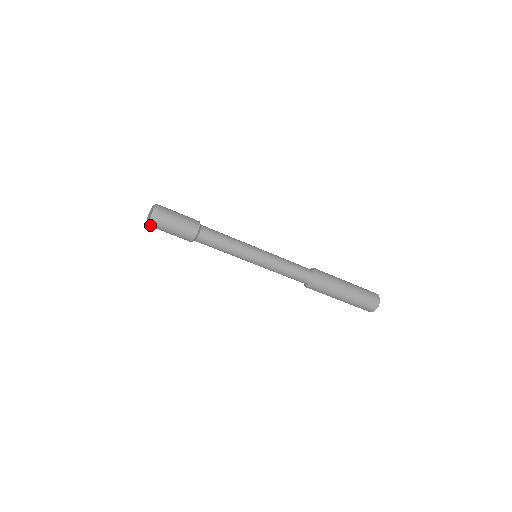
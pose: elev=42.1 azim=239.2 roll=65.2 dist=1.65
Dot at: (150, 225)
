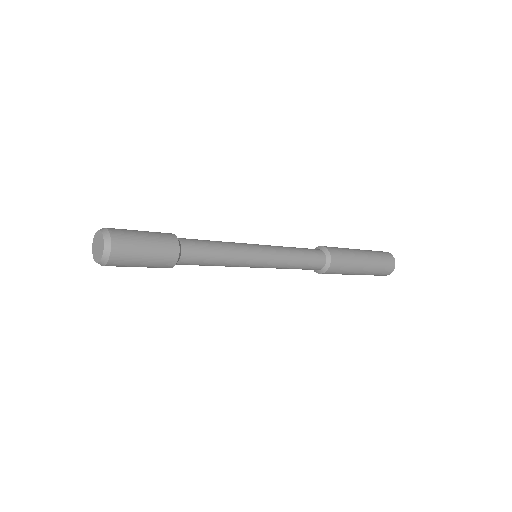
Dot at: occluded
